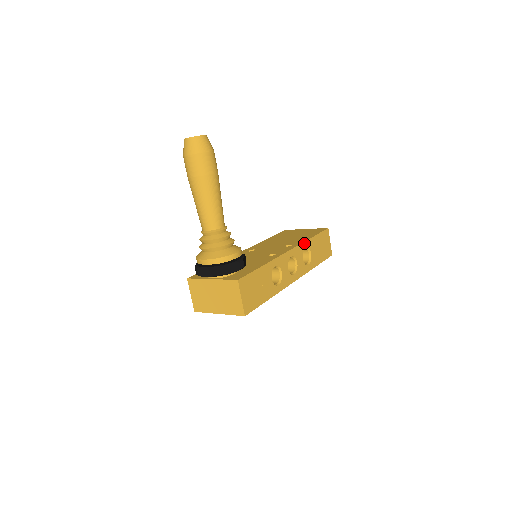
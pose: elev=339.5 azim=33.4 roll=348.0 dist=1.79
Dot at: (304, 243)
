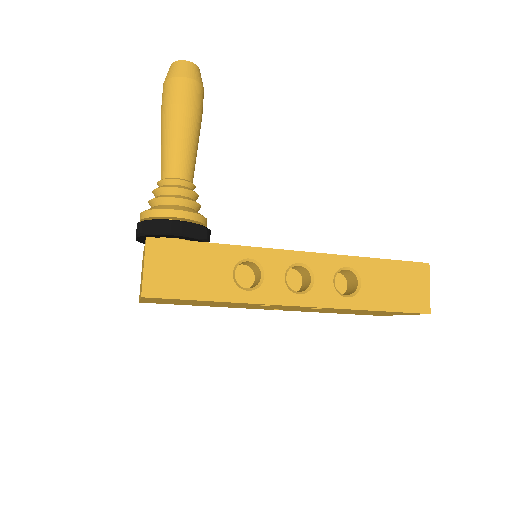
Dot at: (345, 257)
